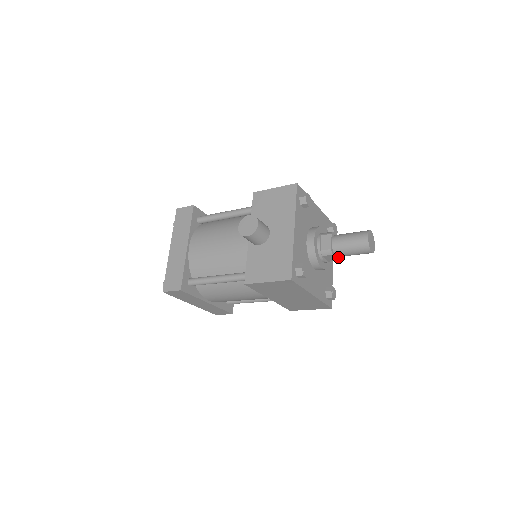
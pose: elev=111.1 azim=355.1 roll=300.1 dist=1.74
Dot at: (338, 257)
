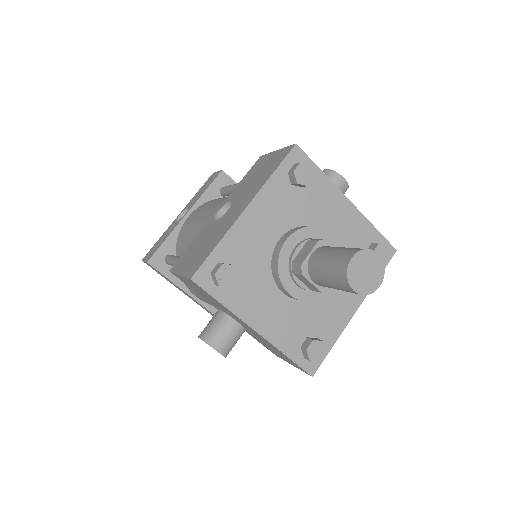
Dot at: occluded
